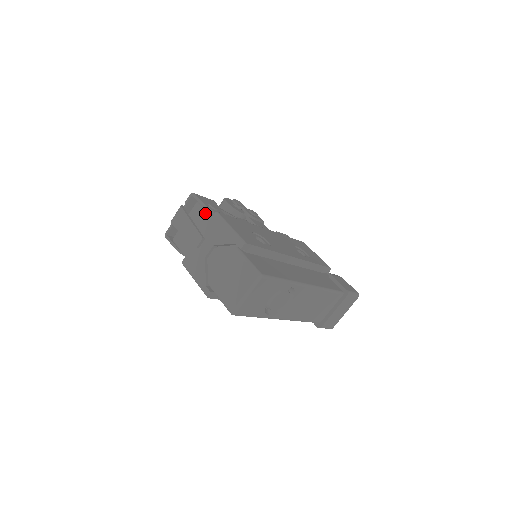
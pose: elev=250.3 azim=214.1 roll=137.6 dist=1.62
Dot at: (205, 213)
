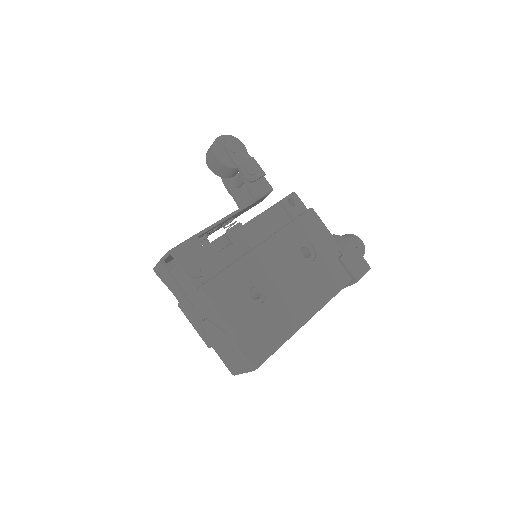
Dot at: (189, 282)
